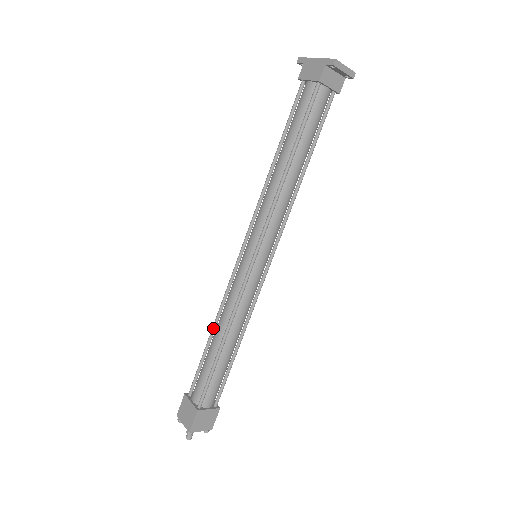
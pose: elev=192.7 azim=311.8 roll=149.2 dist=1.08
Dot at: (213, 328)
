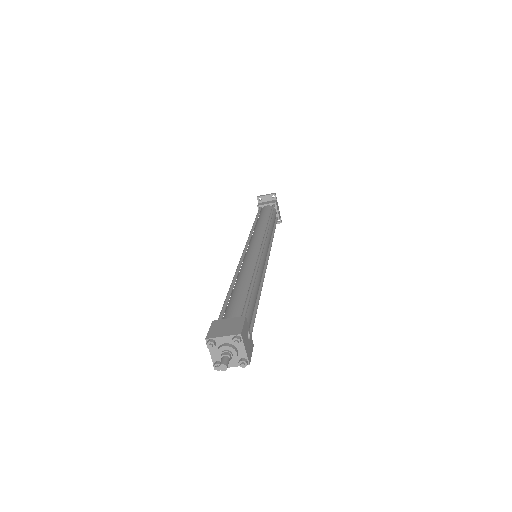
Dot at: occluded
